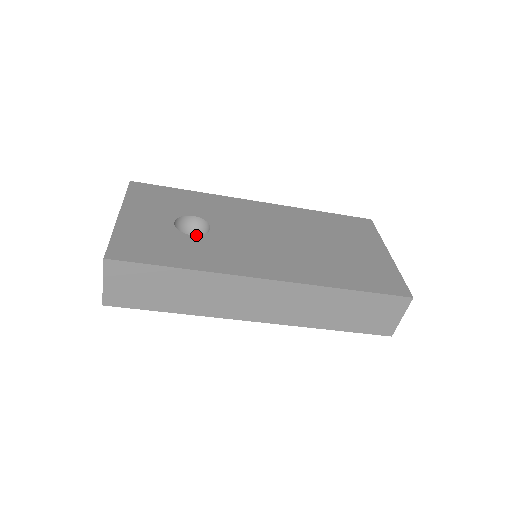
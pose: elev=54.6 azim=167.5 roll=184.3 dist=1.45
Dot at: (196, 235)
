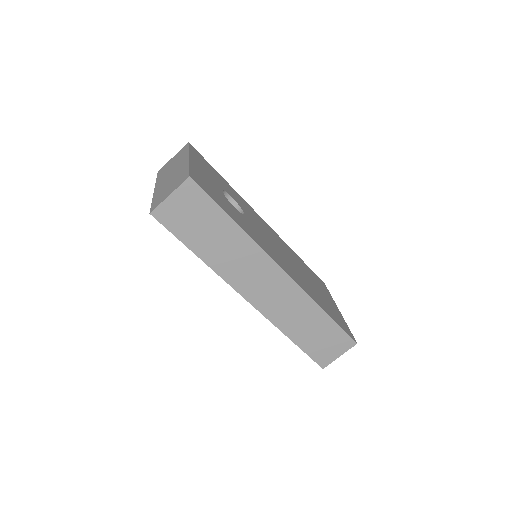
Dot at: (237, 210)
